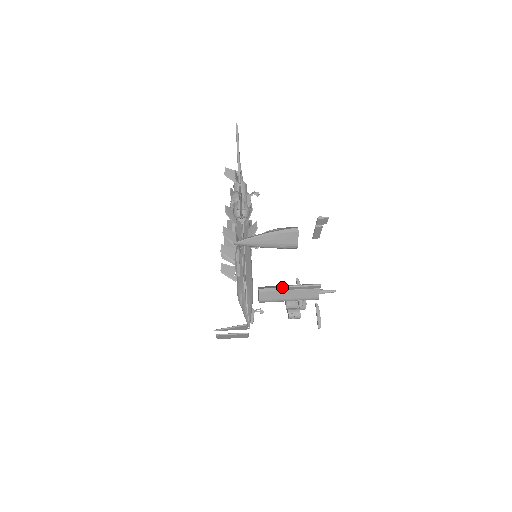
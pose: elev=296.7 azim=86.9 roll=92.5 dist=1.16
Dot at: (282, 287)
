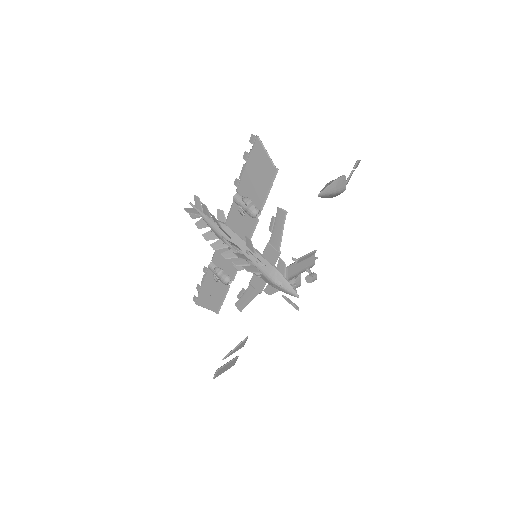
Dot at: (300, 258)
